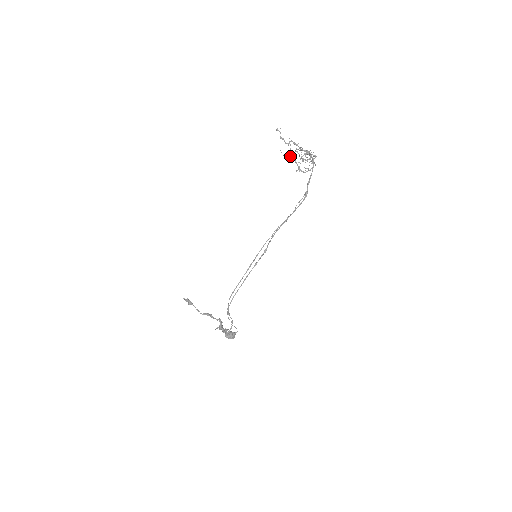
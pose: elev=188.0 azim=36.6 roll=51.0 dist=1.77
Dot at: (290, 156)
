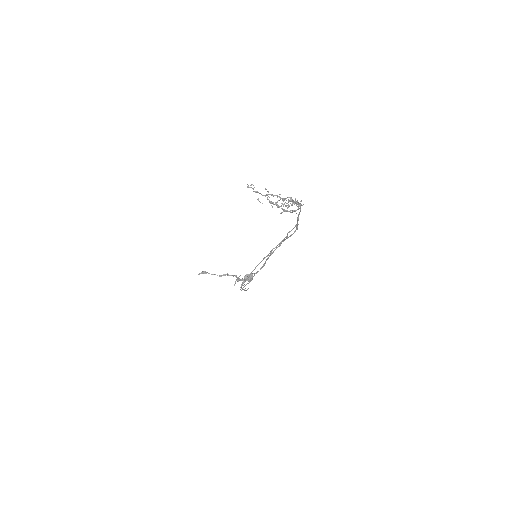
Dot at: (271, 203)
